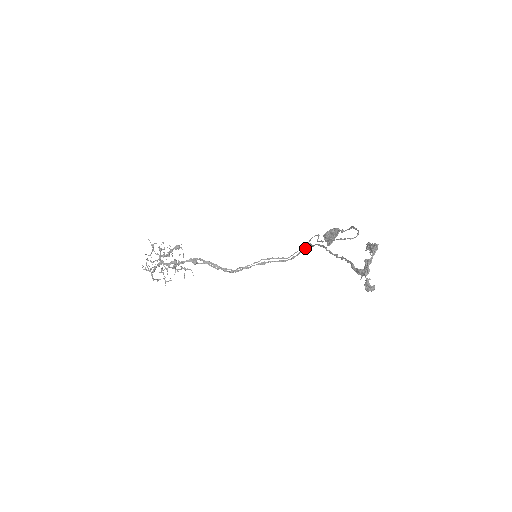
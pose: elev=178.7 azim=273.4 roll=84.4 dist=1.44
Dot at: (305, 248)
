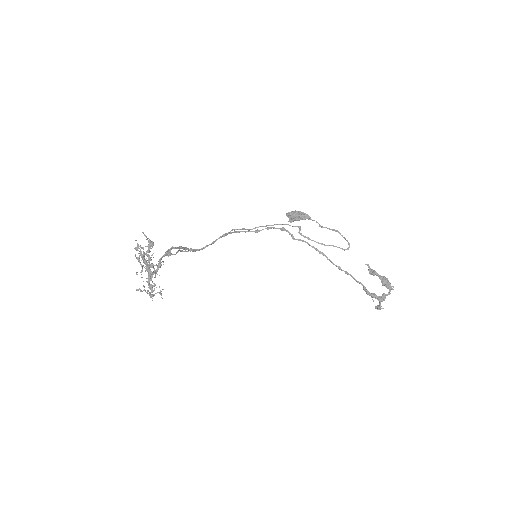
Dot at: (276, 228)
